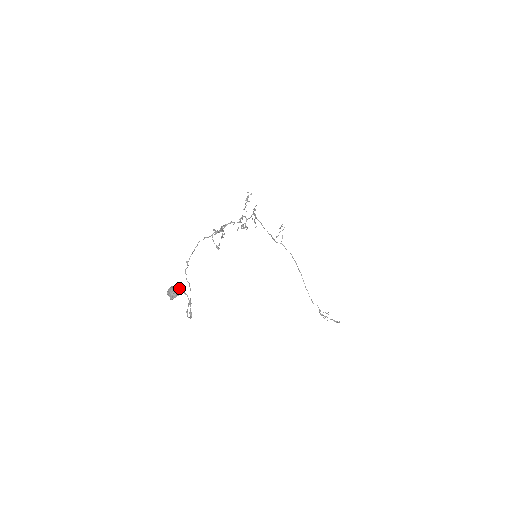
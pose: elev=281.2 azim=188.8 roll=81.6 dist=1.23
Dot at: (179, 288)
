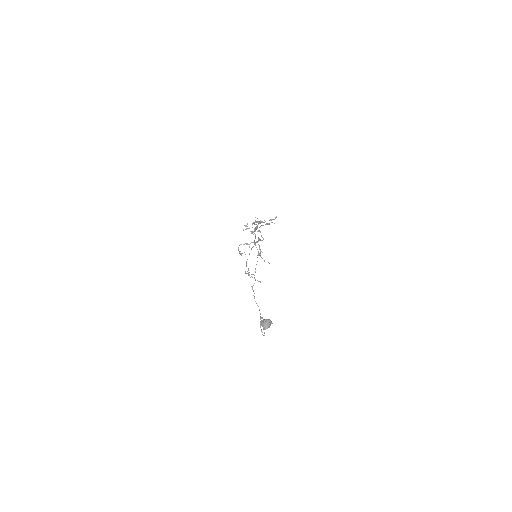
Dot at: (271, 322)
